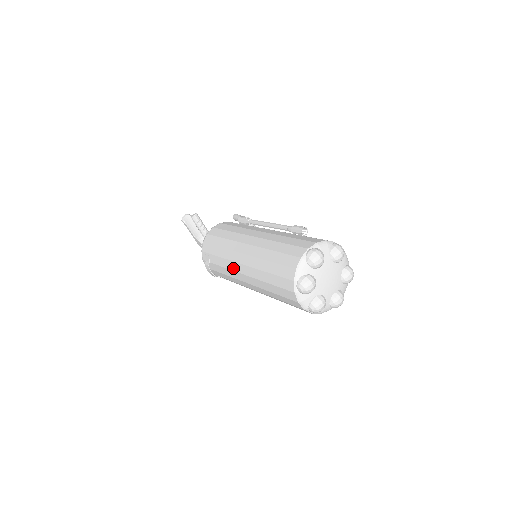
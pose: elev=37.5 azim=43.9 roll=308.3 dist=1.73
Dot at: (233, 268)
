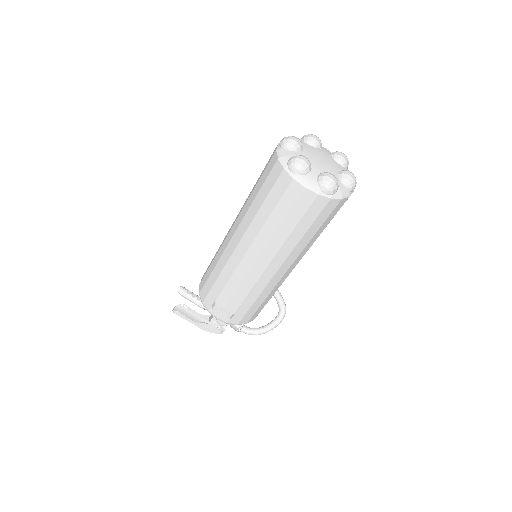
Dot at: (235, 264)
